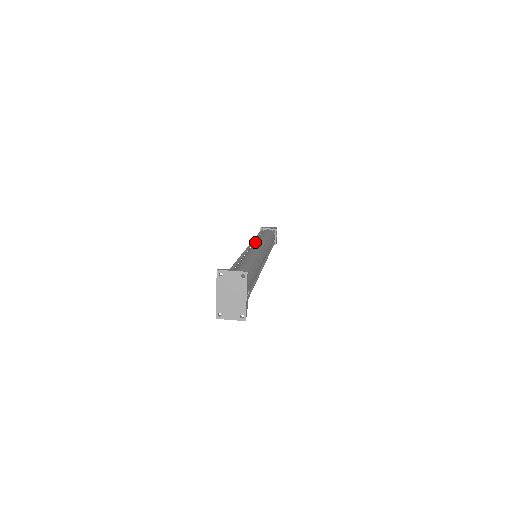
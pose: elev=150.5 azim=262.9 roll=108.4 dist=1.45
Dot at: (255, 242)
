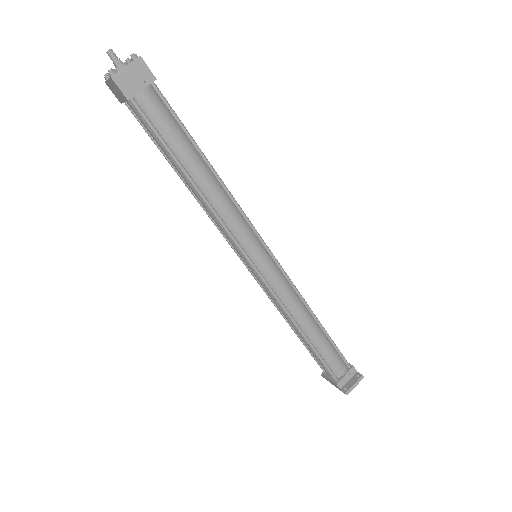
Dot at: (229, 227)
